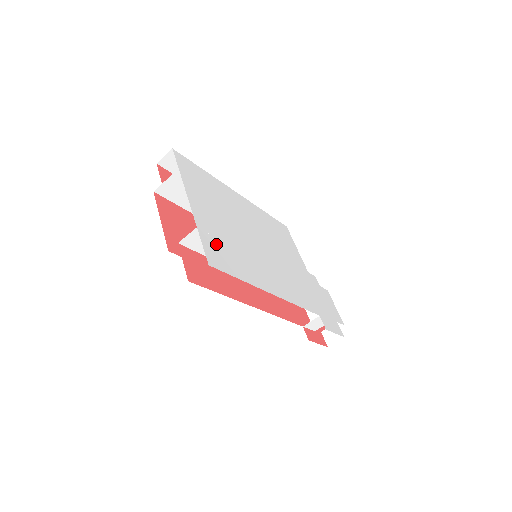
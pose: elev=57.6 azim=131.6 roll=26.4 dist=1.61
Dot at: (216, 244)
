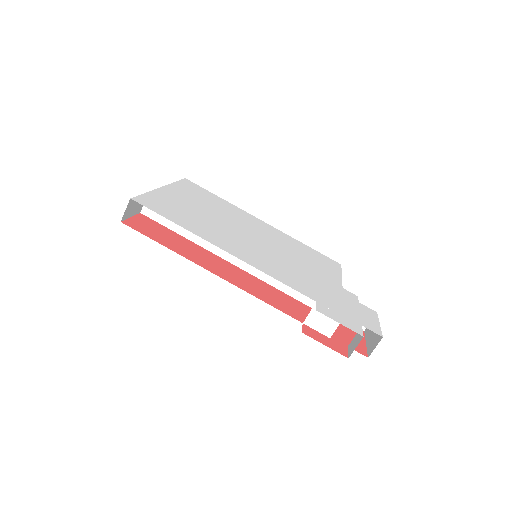
Dot at: (165, 204)
